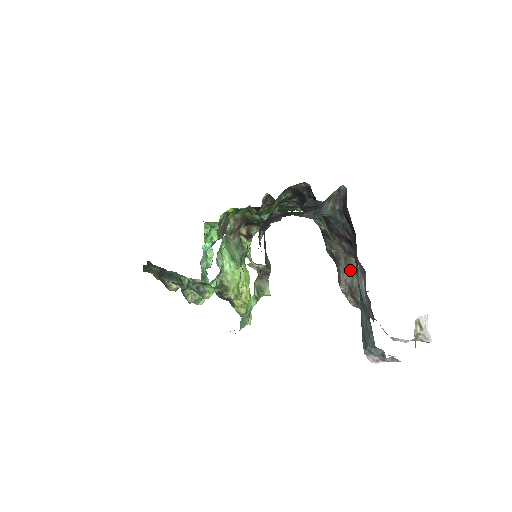
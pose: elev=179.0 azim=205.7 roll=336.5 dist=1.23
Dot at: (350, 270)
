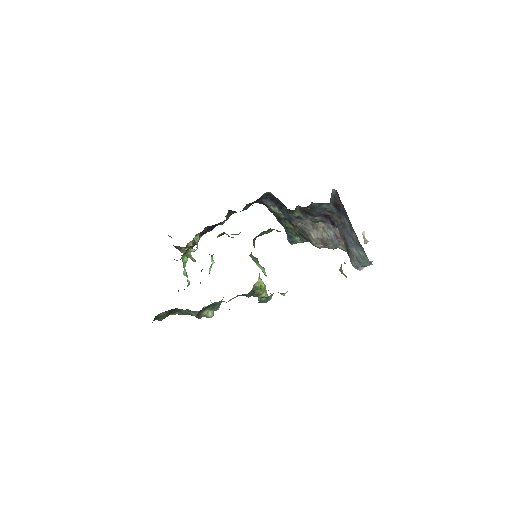
Dot at: (318, 230)
